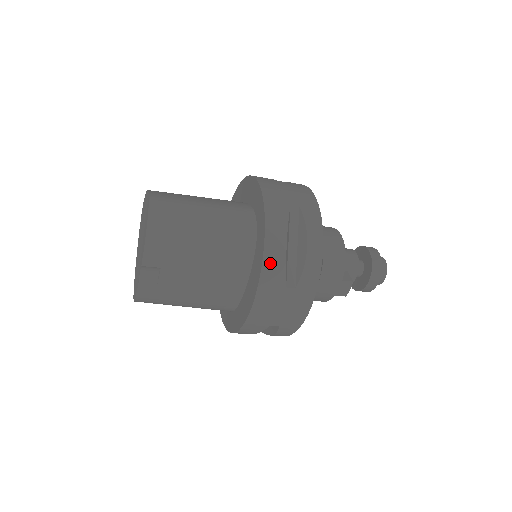
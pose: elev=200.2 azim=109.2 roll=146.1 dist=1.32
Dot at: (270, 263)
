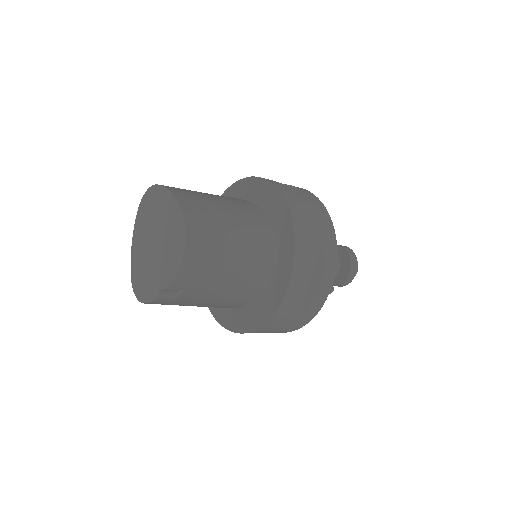
Dot at: (289, 299)
